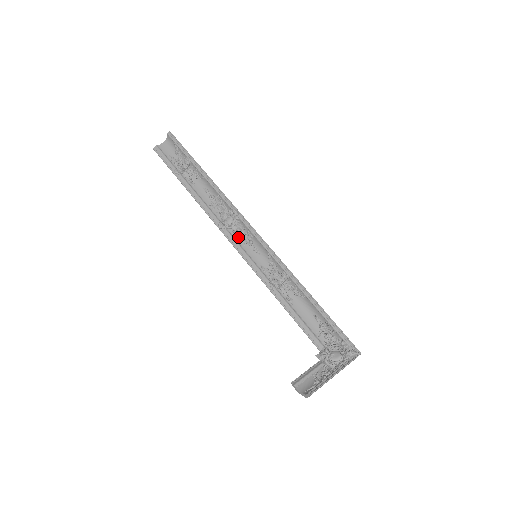
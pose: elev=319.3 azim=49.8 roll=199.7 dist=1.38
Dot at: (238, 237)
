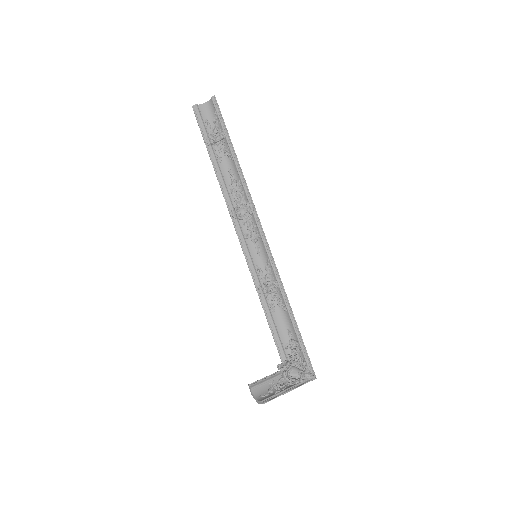
Dot at: (245, 231)
